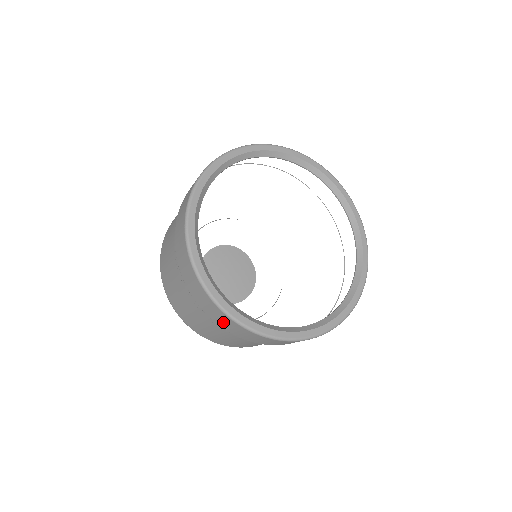
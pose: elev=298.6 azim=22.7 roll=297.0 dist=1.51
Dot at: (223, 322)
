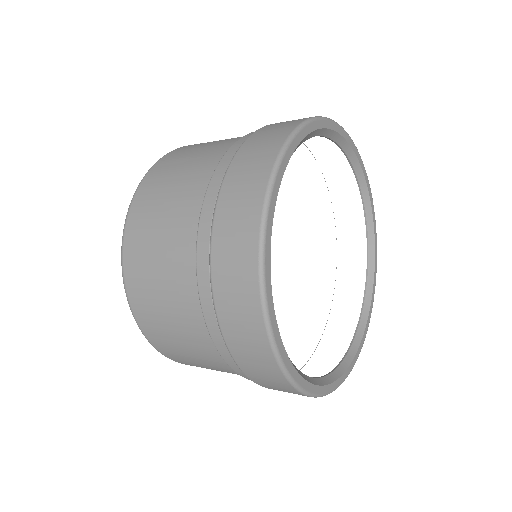
Dot at: (284, 391)
